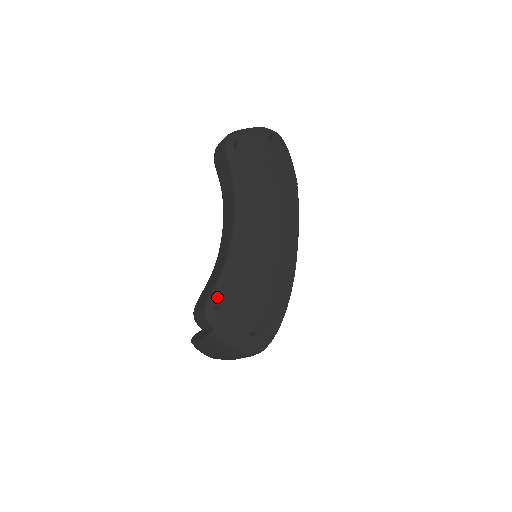
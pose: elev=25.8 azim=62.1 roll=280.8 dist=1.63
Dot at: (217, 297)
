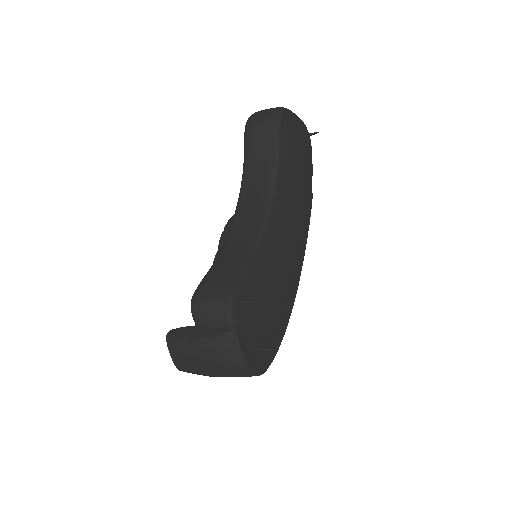
Dot at: (244, 288)
